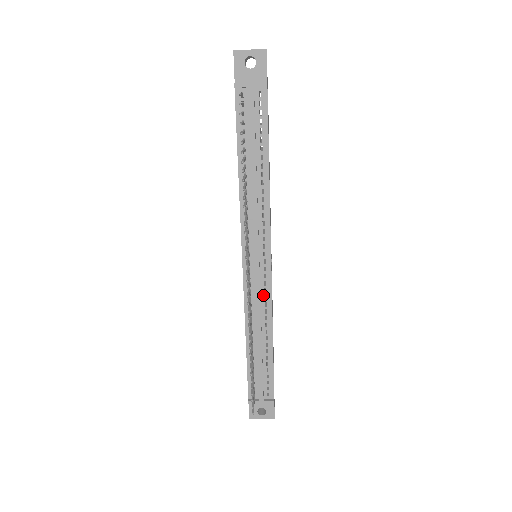
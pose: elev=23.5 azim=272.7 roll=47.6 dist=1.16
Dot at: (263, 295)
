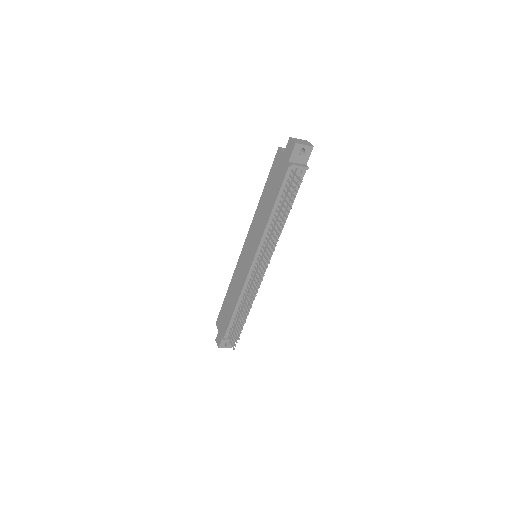
Dot at: (257, 281)
